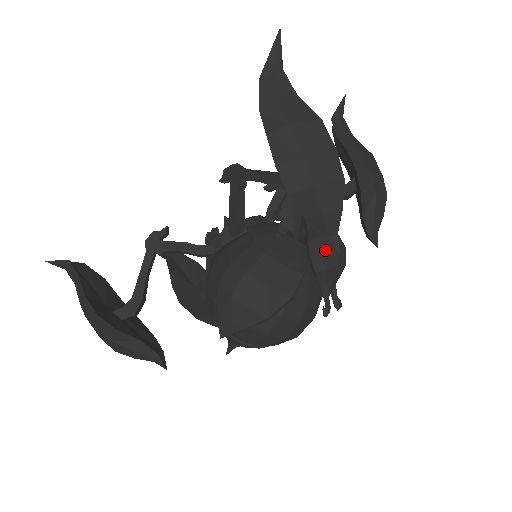
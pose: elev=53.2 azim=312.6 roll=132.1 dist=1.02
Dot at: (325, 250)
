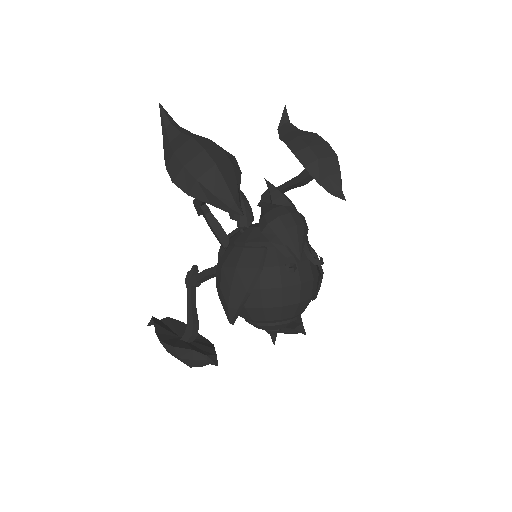
Dot at: (268, 222)
